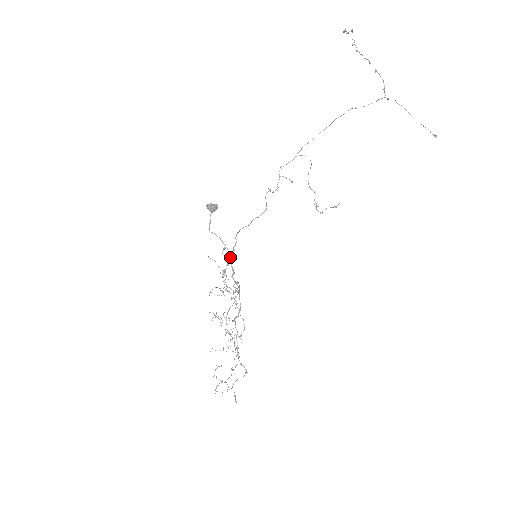
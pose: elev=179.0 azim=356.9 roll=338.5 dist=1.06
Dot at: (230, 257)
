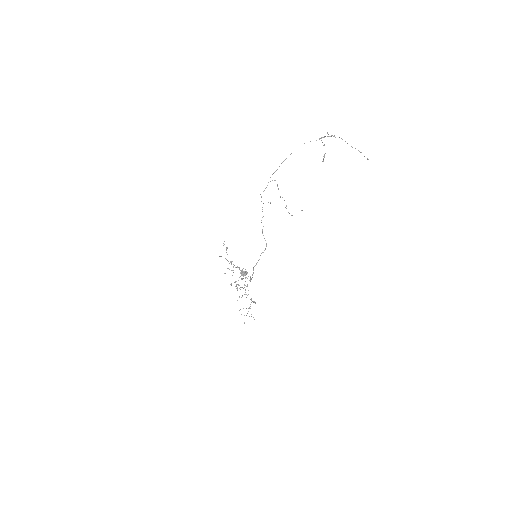
Dot at: (250, 277)
